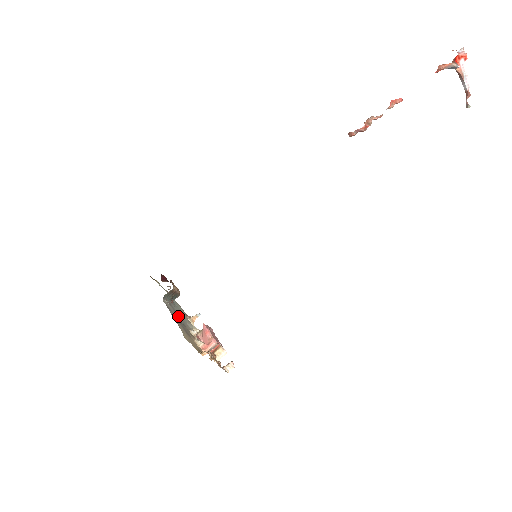
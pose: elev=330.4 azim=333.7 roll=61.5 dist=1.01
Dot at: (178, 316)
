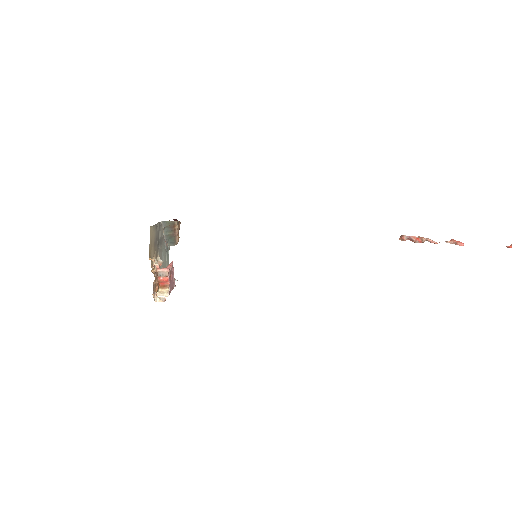
Dot at: (161, 243)
